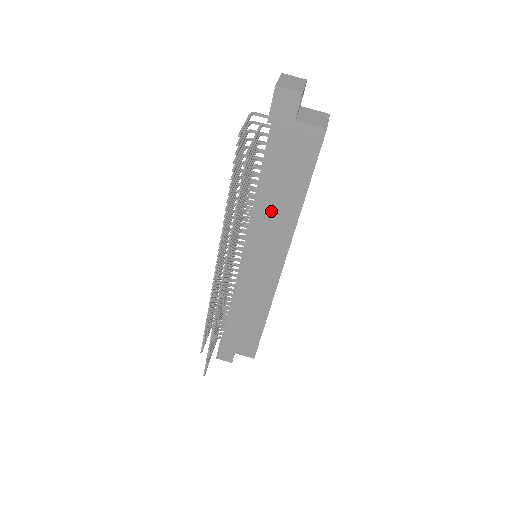
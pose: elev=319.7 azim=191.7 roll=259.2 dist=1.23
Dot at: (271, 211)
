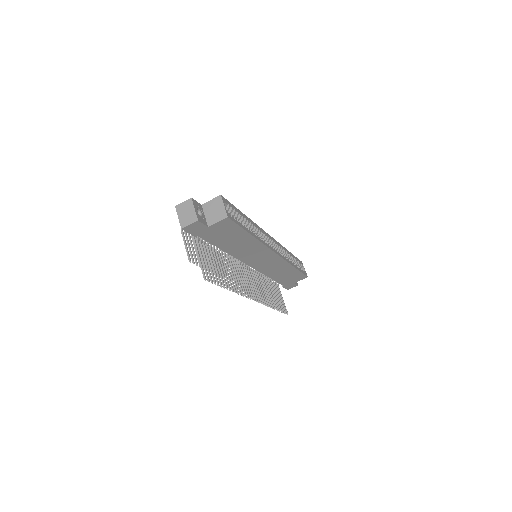
Dot at: (241, 249)
